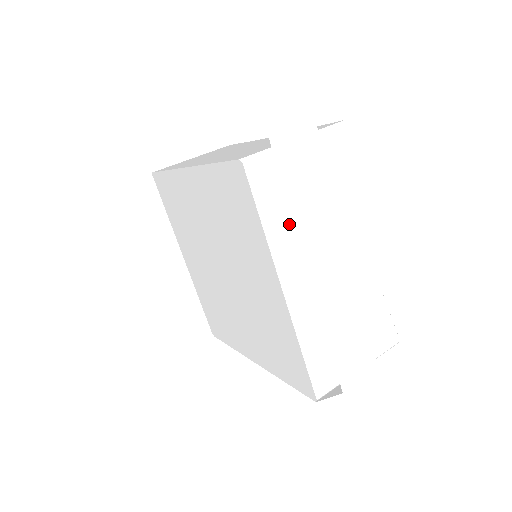
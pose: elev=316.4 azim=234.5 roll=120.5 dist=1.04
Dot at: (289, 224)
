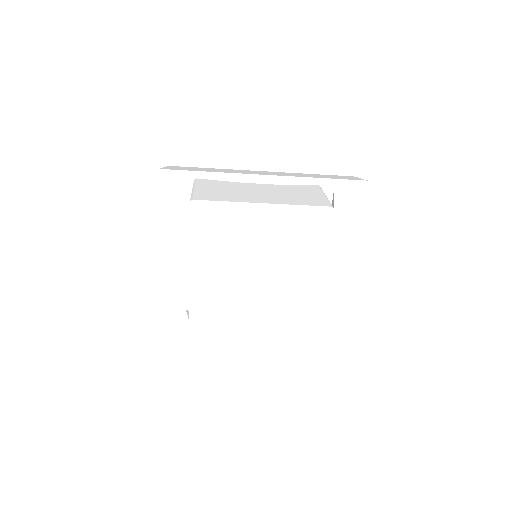
Dot at: (230, 197)
